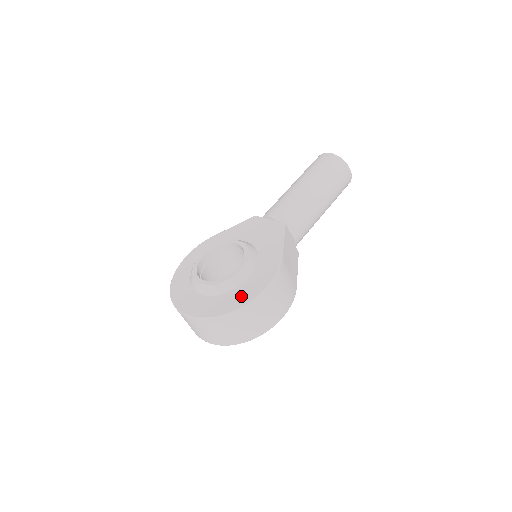
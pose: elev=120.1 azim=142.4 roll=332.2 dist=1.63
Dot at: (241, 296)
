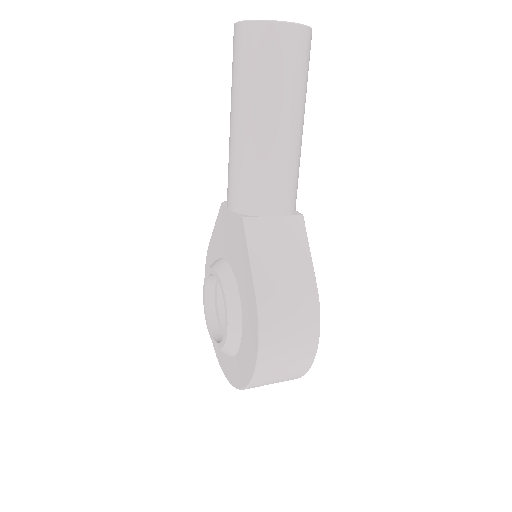
Dot at: (246, 362)
